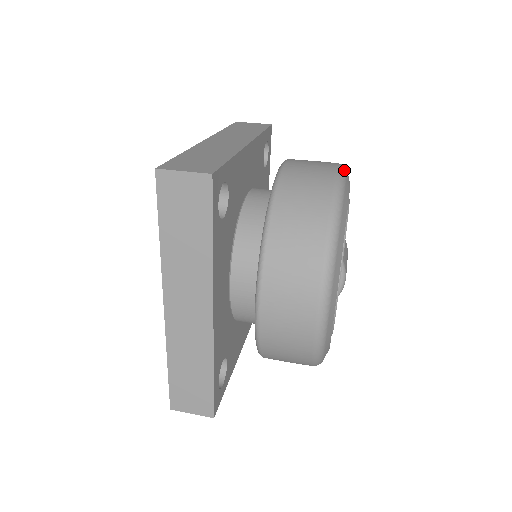
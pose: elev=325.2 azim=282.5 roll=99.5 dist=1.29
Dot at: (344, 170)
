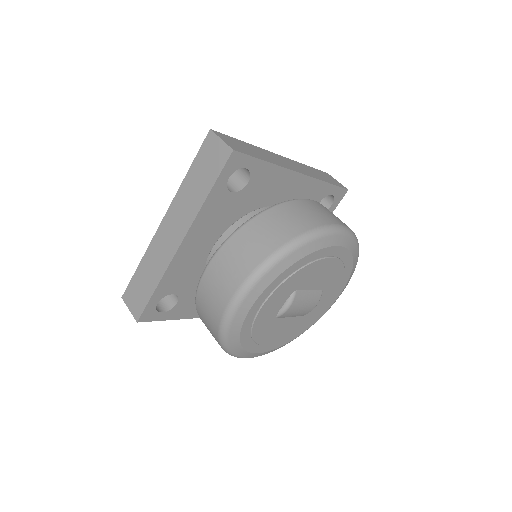
Dot at: (344, 230)
